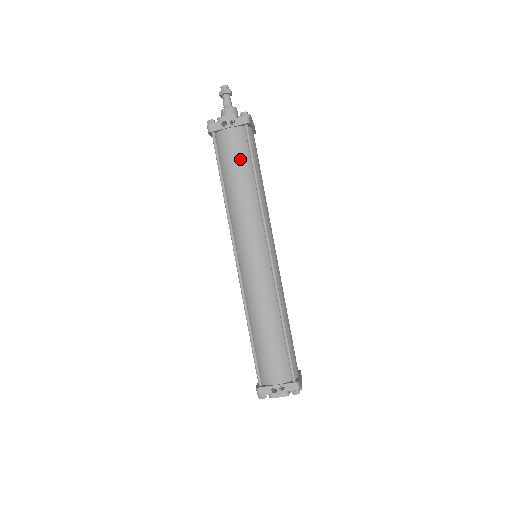
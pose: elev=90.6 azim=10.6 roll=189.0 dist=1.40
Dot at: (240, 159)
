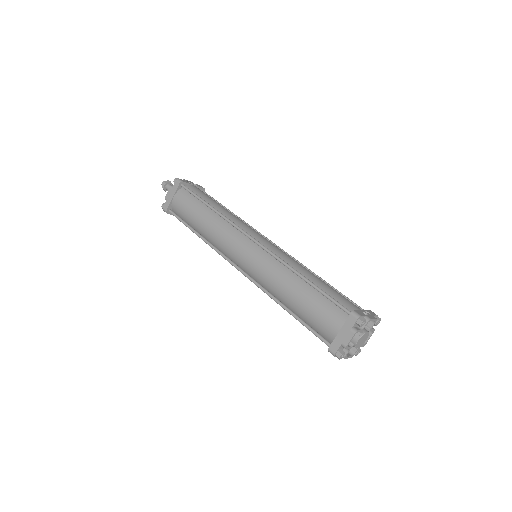
Dot at: occluded
